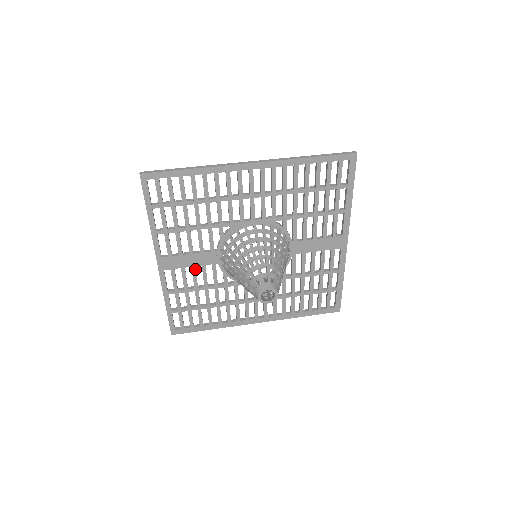
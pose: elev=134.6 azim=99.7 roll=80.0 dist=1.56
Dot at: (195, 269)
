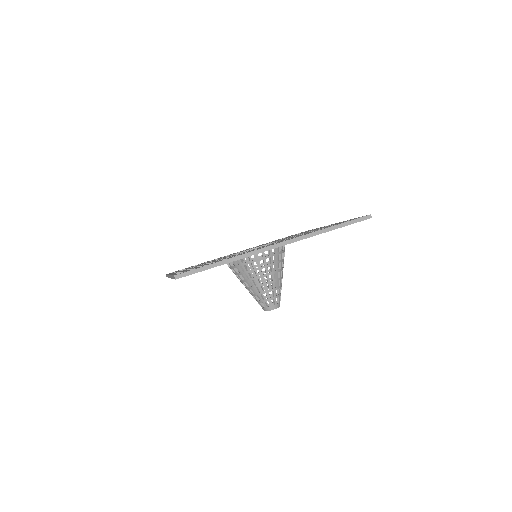
Dot at: occluded
